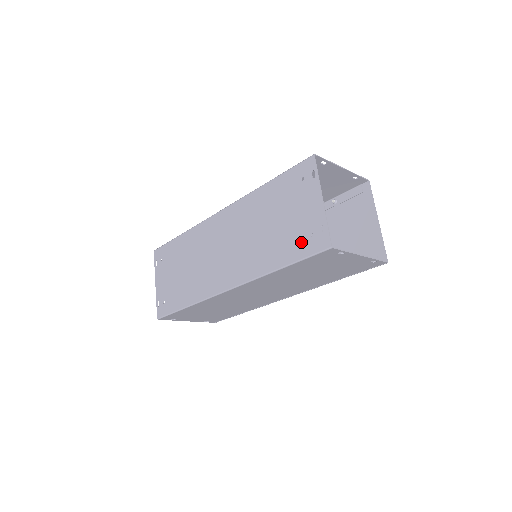
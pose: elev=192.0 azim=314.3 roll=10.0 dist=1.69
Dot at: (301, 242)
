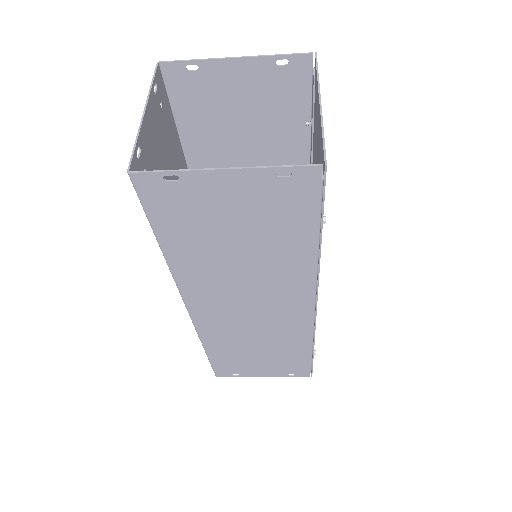
Dot at: occluded
